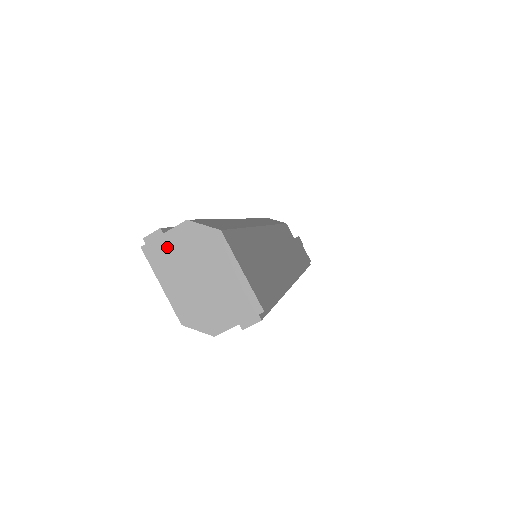
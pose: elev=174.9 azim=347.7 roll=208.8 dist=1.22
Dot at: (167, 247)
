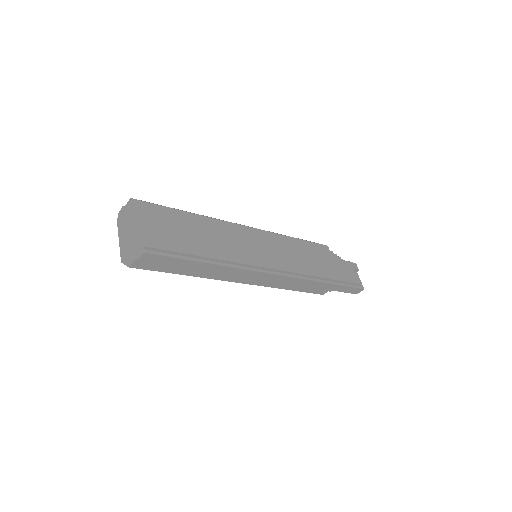
Dot at: (123, 216)
